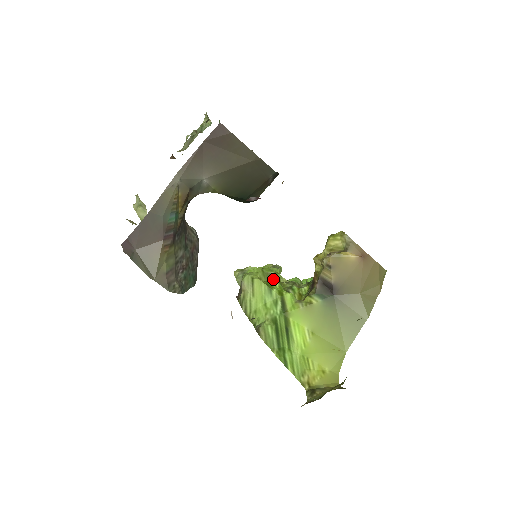
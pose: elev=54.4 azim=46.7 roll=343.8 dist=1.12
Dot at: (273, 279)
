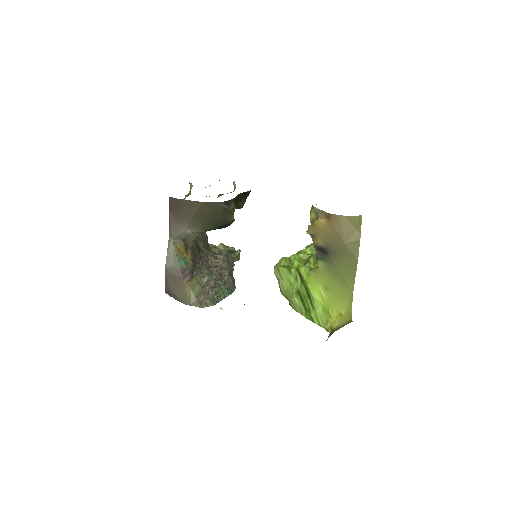
Dot at: (292, 261)
